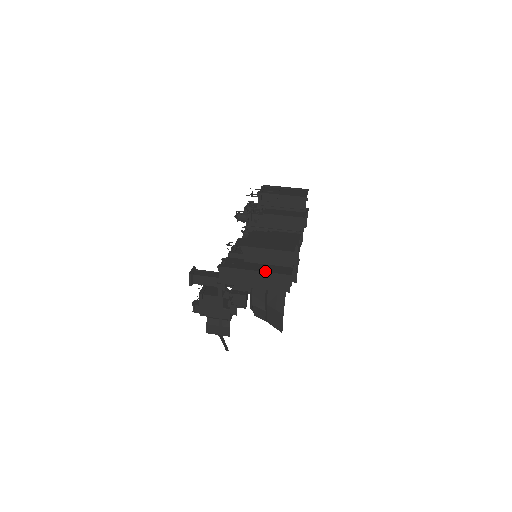
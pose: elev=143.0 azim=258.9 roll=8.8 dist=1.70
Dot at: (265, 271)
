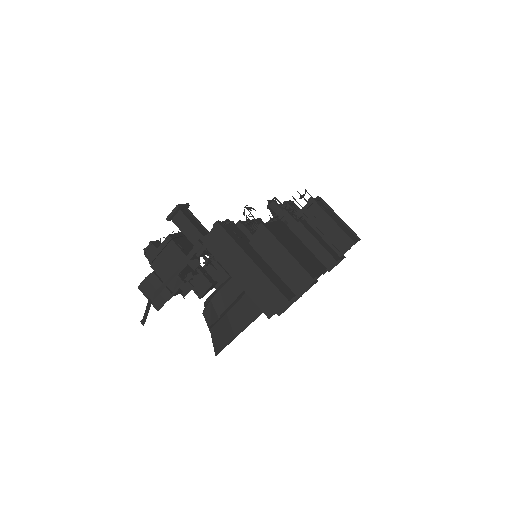
Dot at: (264, 271)
